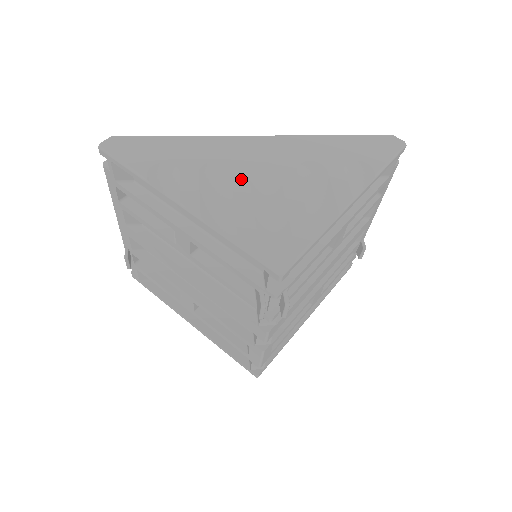
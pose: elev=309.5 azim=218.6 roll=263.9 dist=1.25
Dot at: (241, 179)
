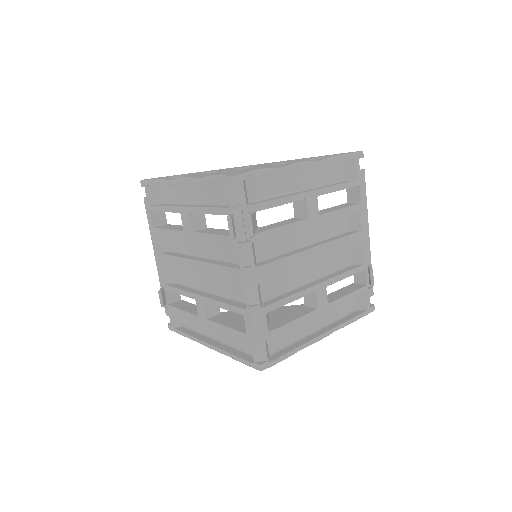
Dot at: occluded
